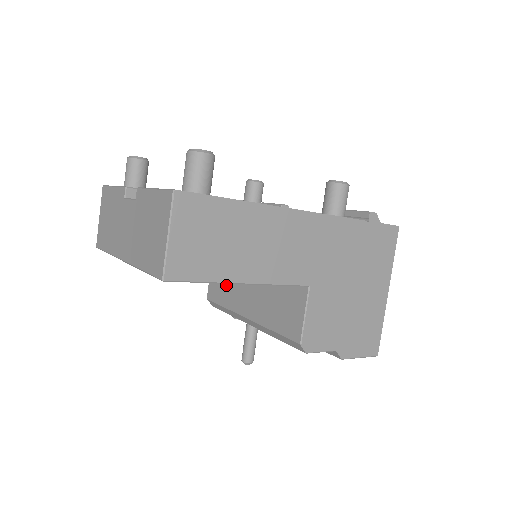
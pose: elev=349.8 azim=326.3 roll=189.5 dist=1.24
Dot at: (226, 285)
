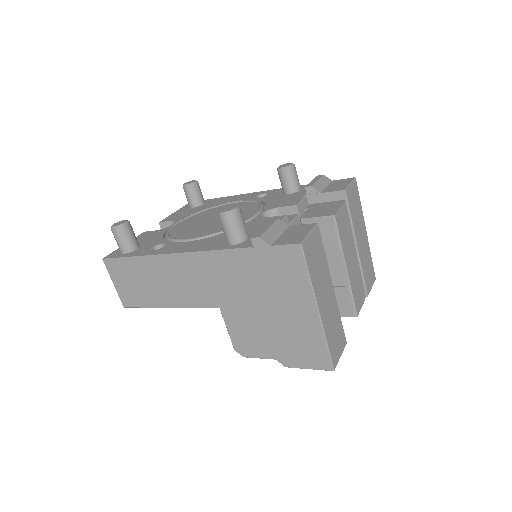
Dot at: occluded
